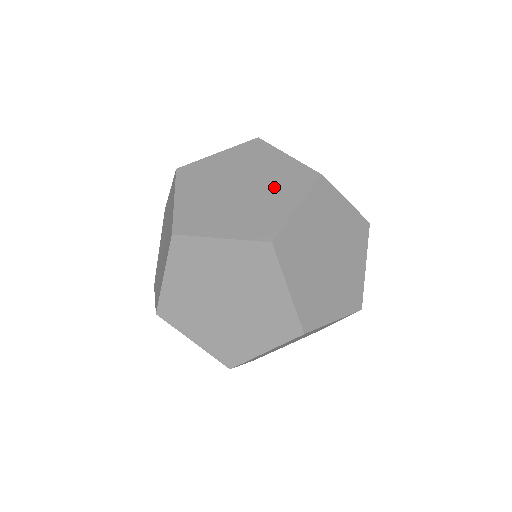
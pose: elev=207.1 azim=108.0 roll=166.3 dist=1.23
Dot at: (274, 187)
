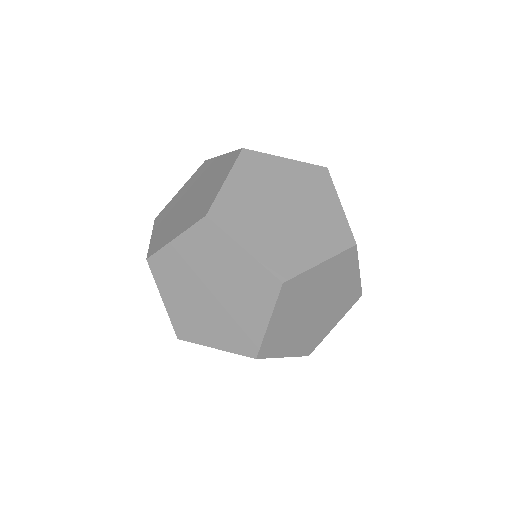
Dot at: (309, 195)
